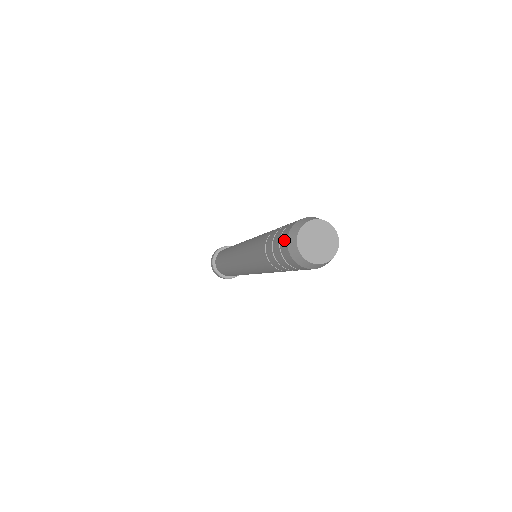
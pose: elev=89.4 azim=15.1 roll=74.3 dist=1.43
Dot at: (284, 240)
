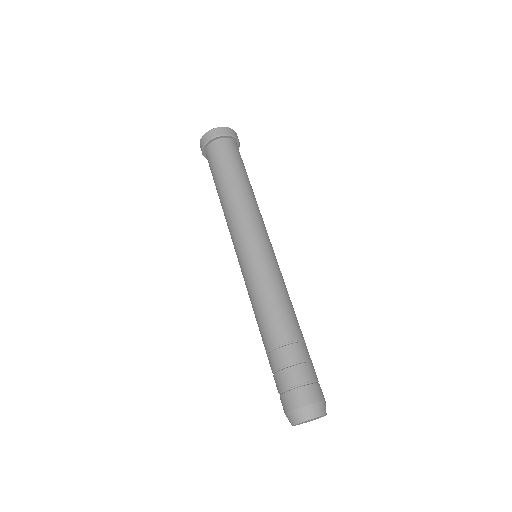
Dot at: (293, 402)
